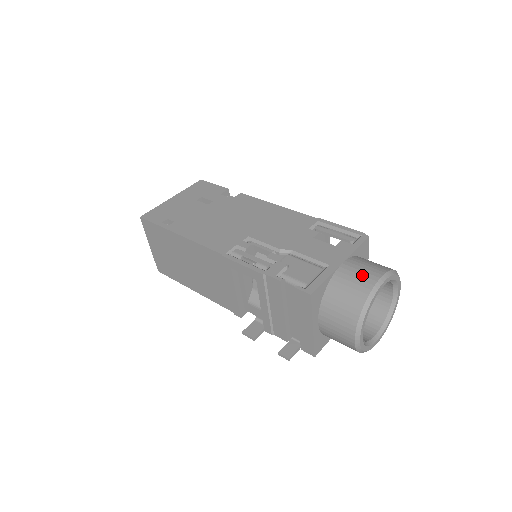
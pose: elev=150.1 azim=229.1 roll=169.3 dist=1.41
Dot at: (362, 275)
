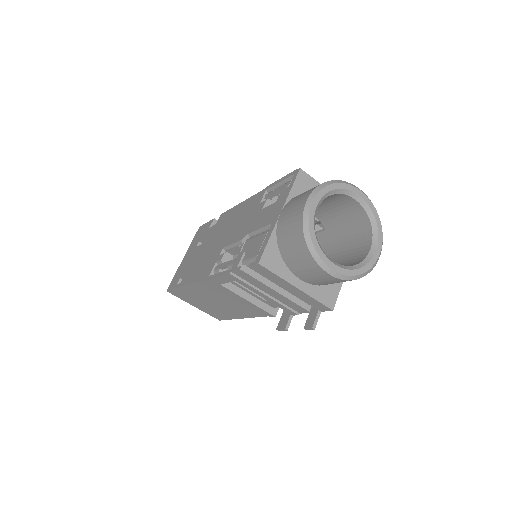
Dot at: (293, 211)
